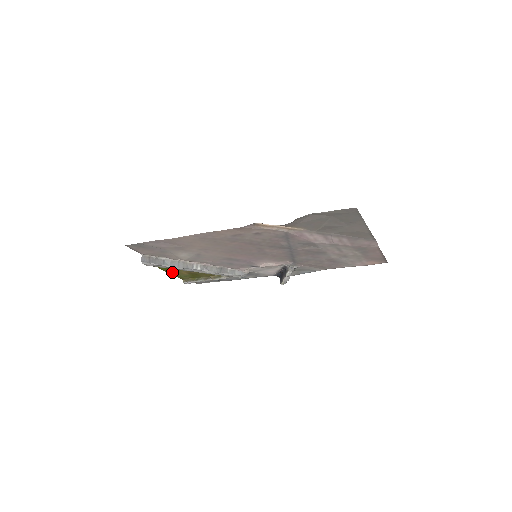
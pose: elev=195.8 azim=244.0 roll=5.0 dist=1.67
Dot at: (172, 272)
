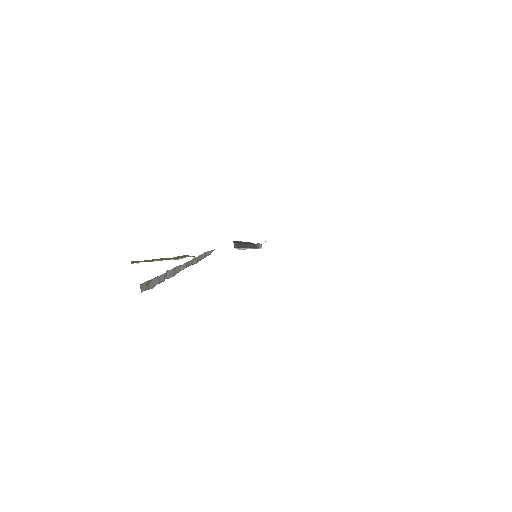
Dot at: occluded
